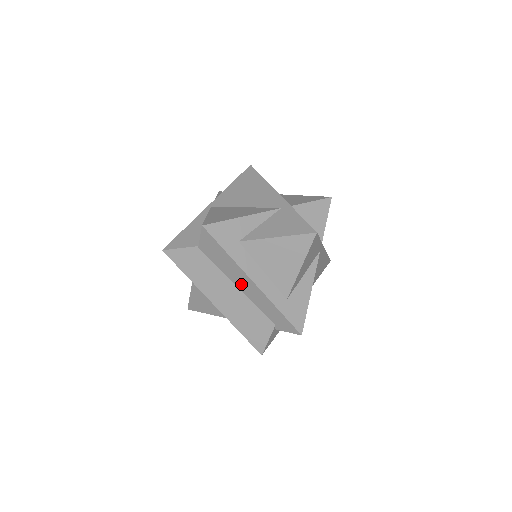
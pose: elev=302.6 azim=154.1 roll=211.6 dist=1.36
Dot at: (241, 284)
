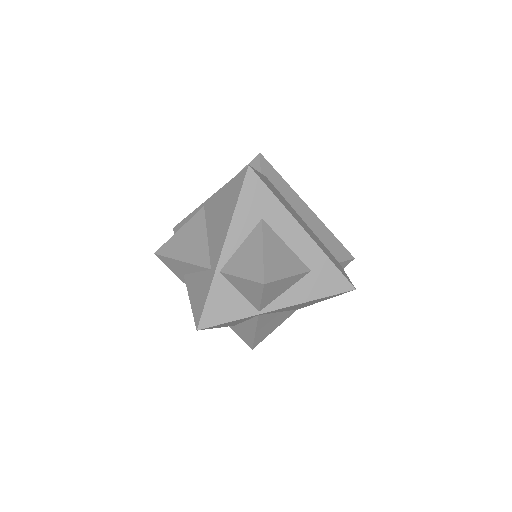
Dot at: occluded
